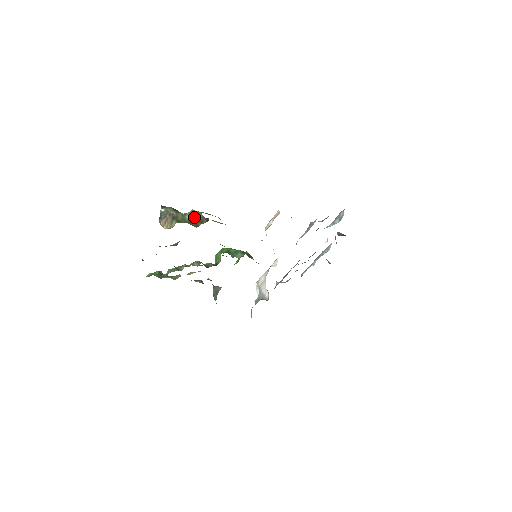
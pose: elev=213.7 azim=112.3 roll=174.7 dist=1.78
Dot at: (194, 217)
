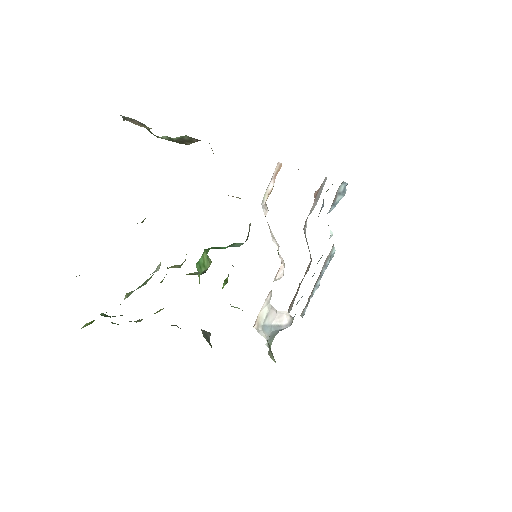
Dot at: (175, 139)
